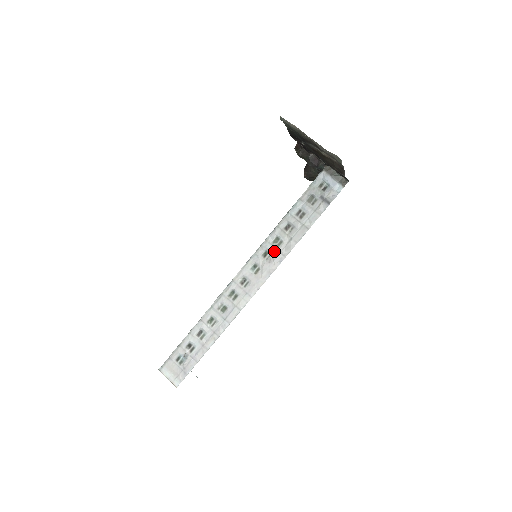
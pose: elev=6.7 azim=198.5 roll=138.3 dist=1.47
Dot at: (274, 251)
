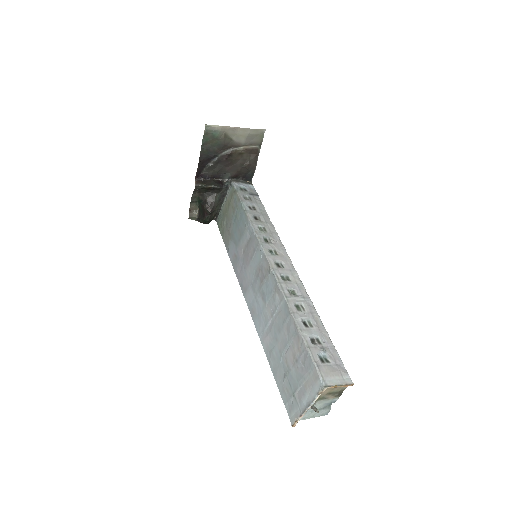
Dot at: (268, 235)
